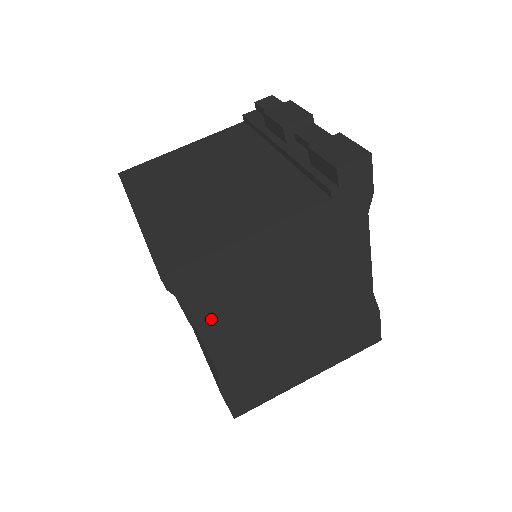
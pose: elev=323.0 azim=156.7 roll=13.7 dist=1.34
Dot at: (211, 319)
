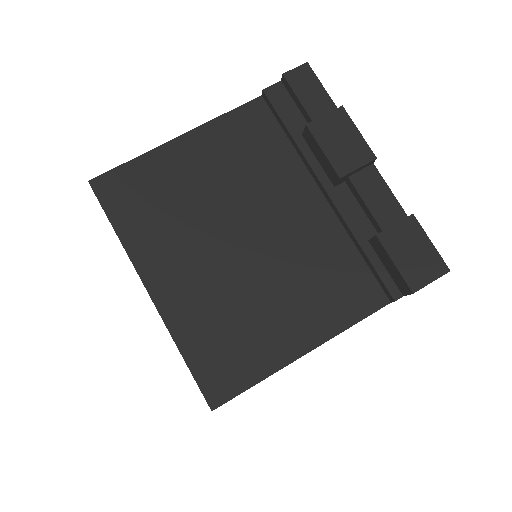
Dot at: occluded
